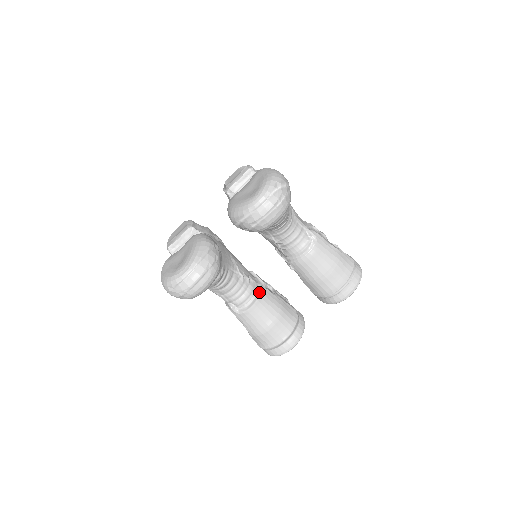
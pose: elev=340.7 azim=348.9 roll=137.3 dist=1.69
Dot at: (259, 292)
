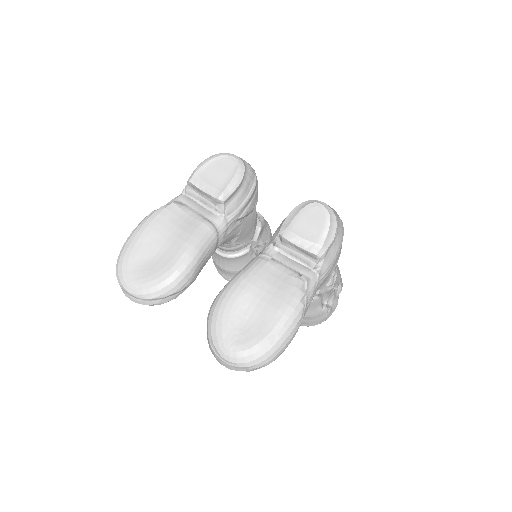
Dot at: (238, 254)
